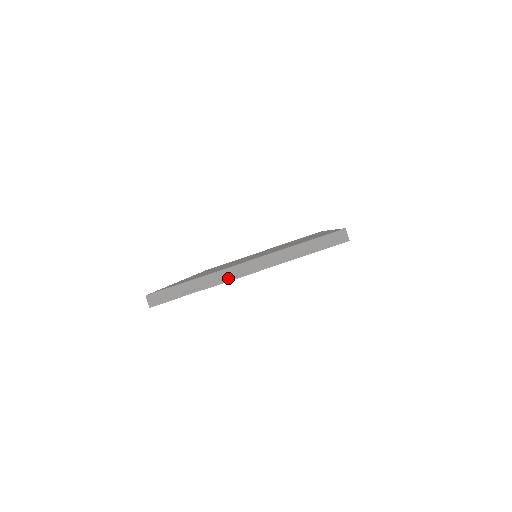
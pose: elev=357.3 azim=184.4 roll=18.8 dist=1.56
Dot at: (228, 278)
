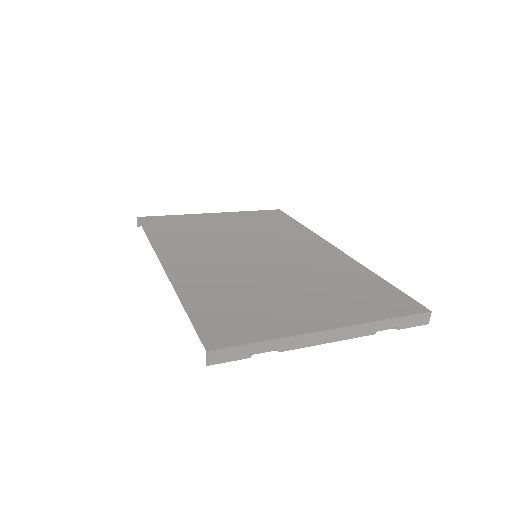
Dot at: (309, 343)
